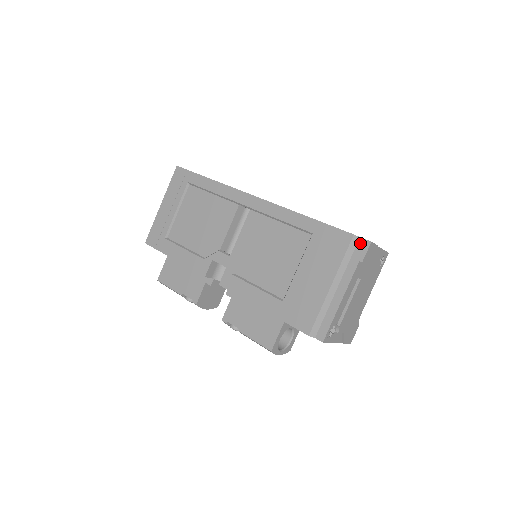
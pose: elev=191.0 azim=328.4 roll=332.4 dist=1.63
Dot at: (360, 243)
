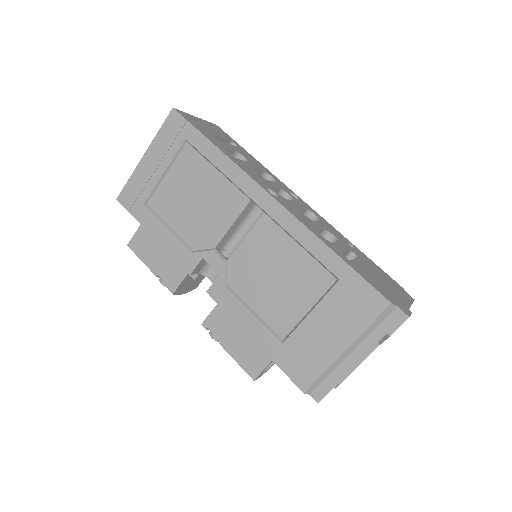
Dot at: (395, 313)
